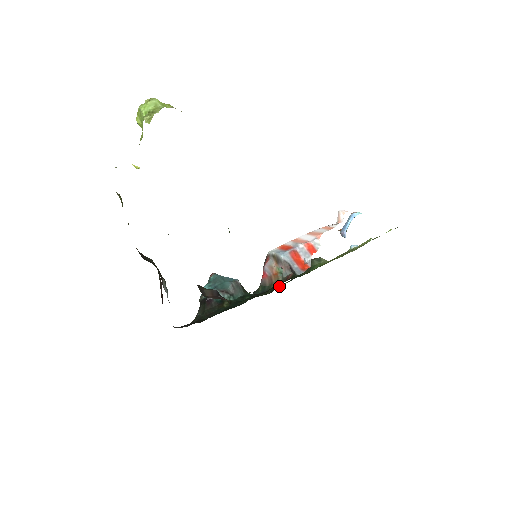
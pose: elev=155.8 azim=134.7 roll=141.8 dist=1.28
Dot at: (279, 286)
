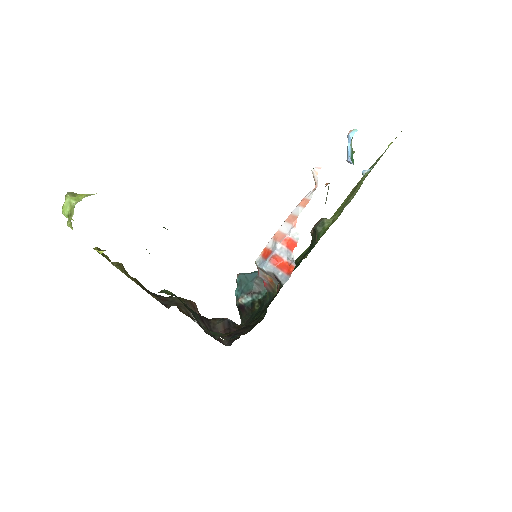
Dot at: (299, 263)
